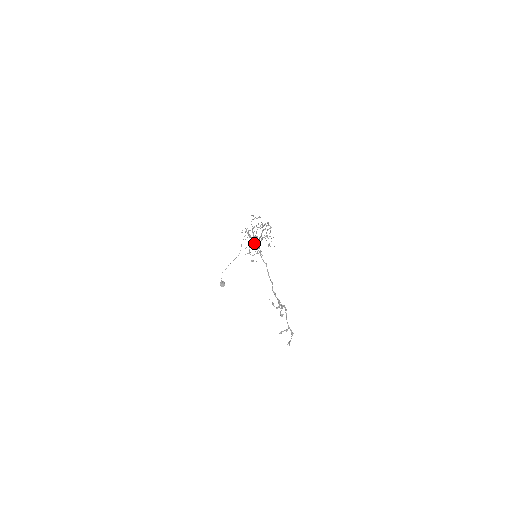
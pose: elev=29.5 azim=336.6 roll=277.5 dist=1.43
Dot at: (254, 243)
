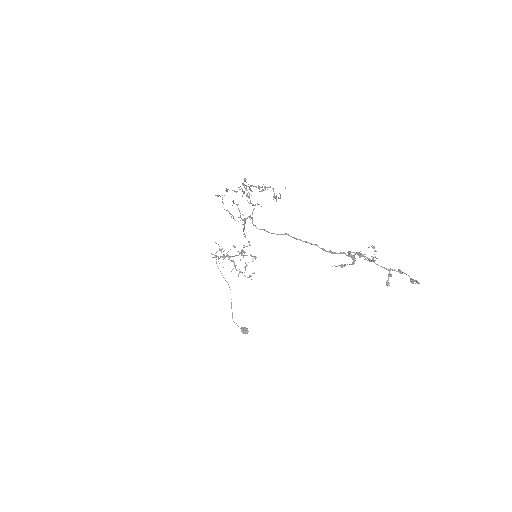
Dot at: occluded
